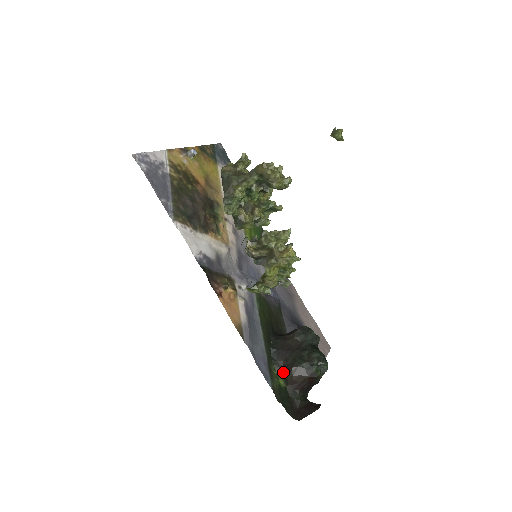
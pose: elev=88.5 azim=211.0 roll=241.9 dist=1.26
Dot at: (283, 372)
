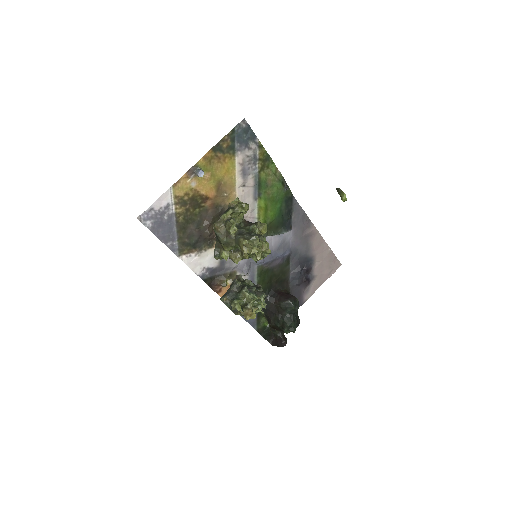
Dot at: (268, 321)
